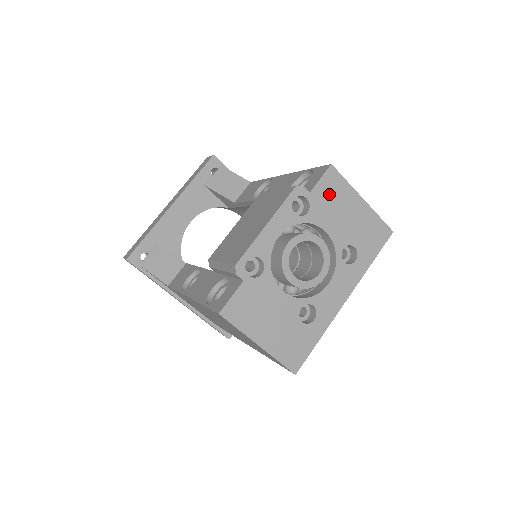
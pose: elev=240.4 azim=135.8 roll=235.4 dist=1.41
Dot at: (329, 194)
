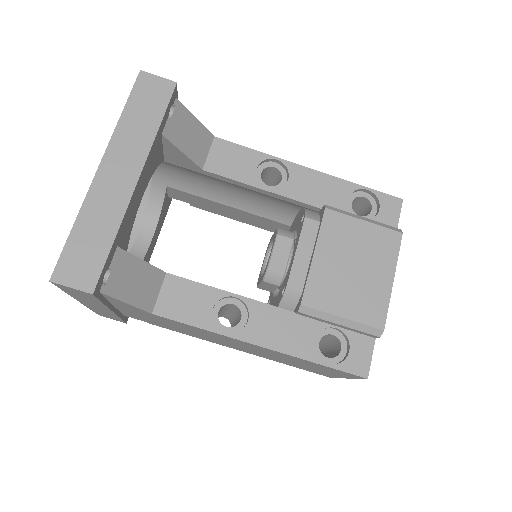
Dot at: occluded
